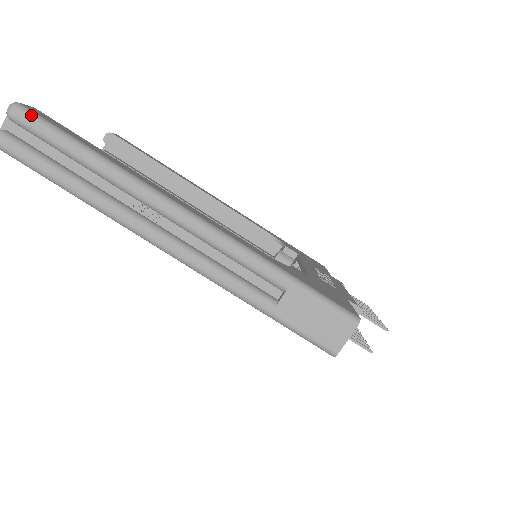
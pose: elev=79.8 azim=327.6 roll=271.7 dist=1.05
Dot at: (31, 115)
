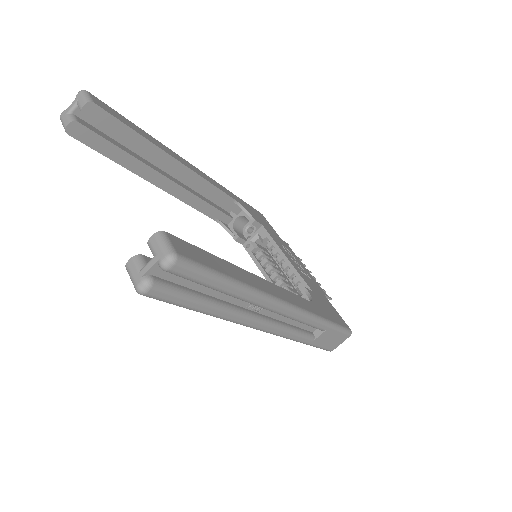
Dot at: (190, 266)
